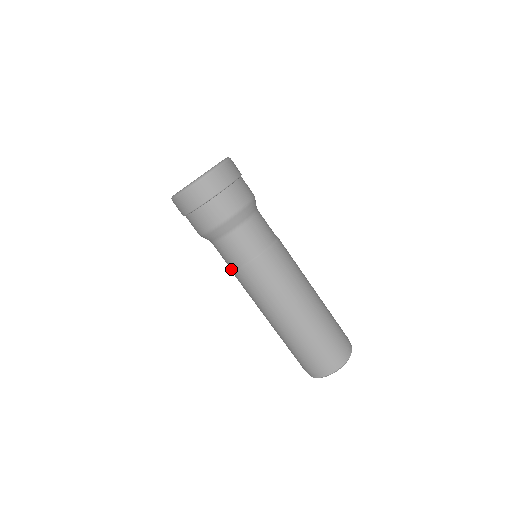
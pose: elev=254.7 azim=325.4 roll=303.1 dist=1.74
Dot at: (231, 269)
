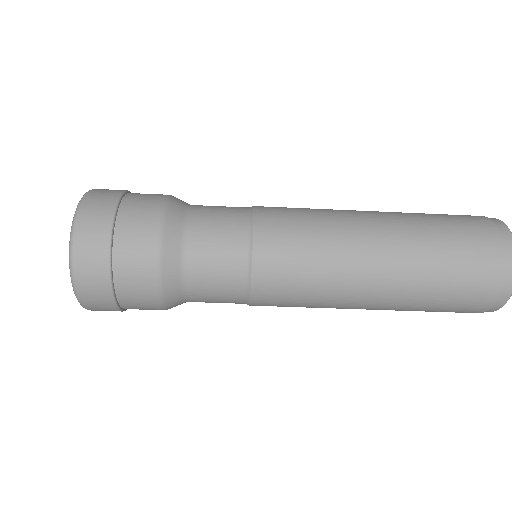
Dot at: occluded
